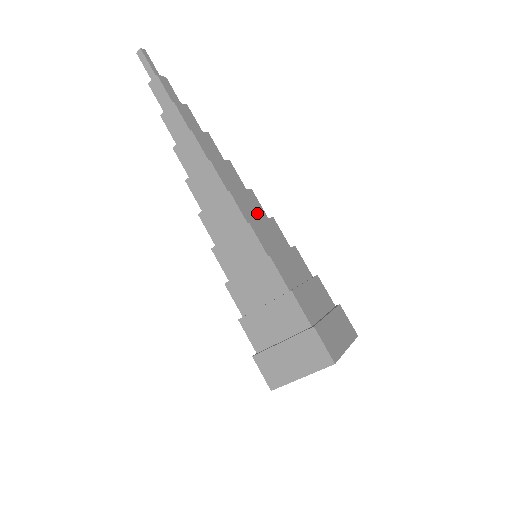
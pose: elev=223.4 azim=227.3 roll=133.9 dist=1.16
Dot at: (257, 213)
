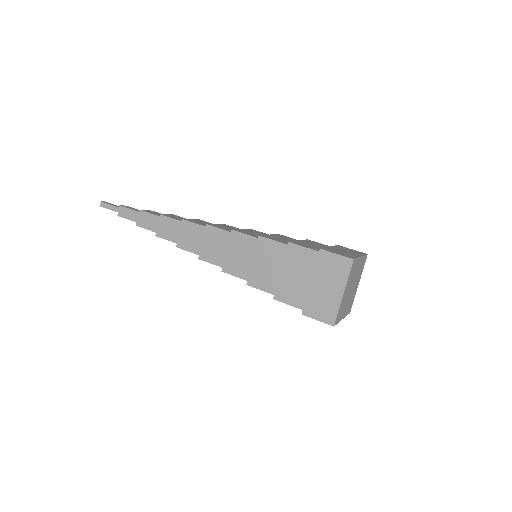
Dot at: occluded
